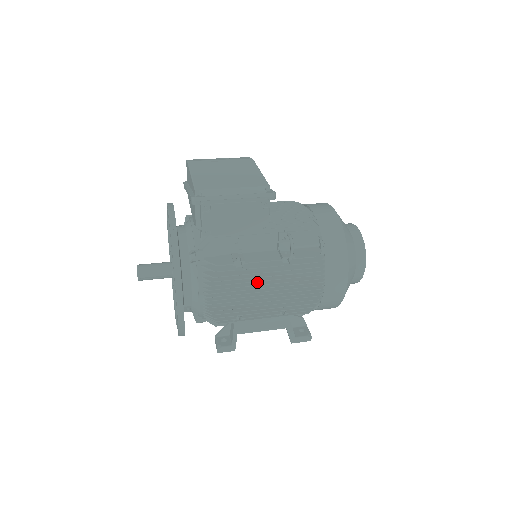
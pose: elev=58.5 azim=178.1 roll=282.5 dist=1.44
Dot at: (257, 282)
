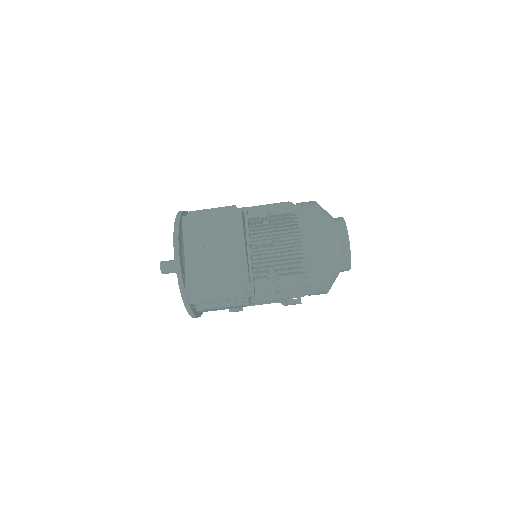
Dot at: occluded
